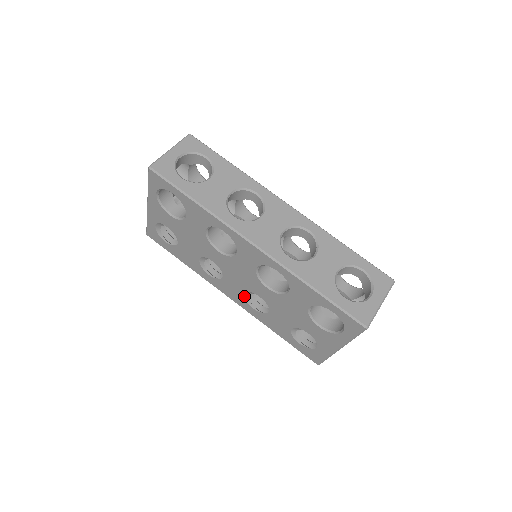
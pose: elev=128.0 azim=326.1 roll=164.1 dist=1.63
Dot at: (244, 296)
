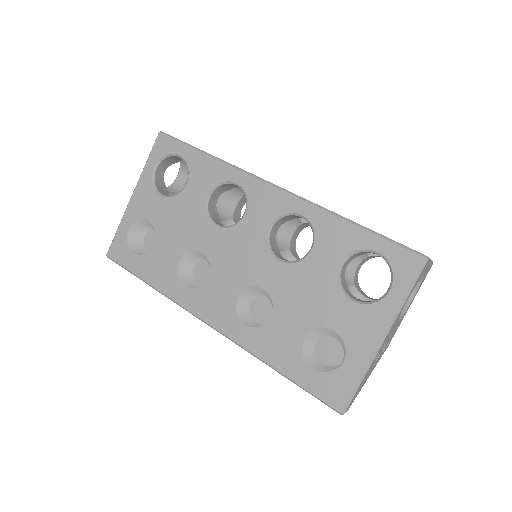
Dot at: (235, 303)
